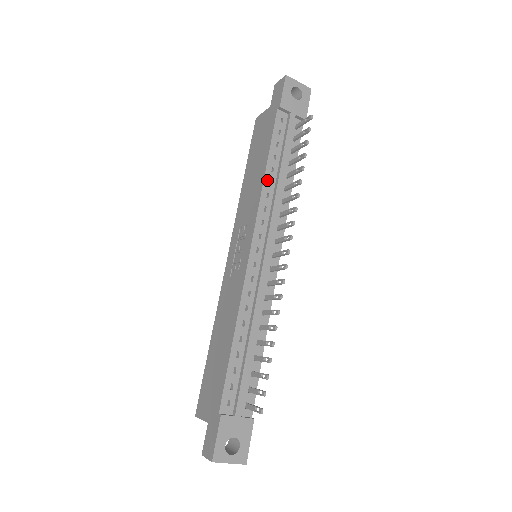
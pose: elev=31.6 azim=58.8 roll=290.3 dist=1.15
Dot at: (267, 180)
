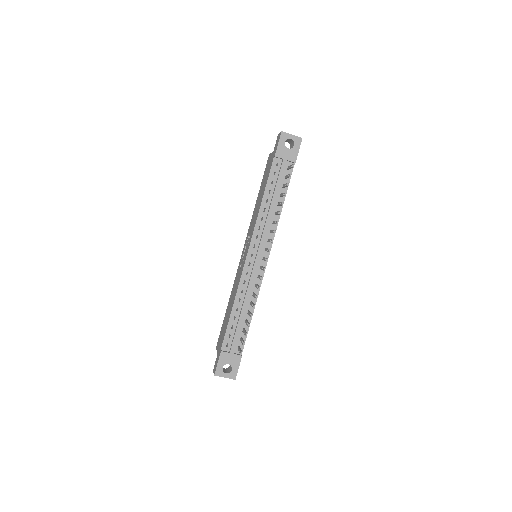
Dot at: (262, 208)
